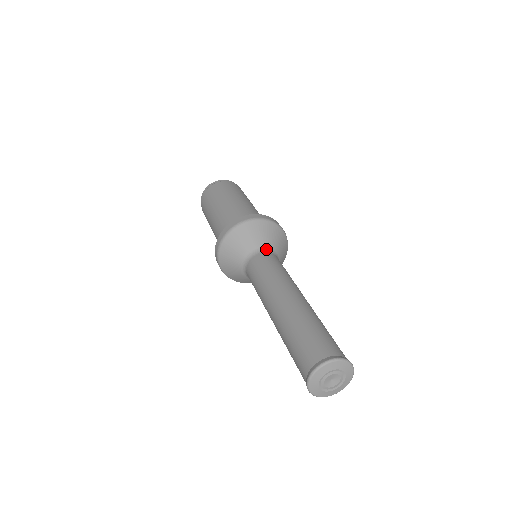
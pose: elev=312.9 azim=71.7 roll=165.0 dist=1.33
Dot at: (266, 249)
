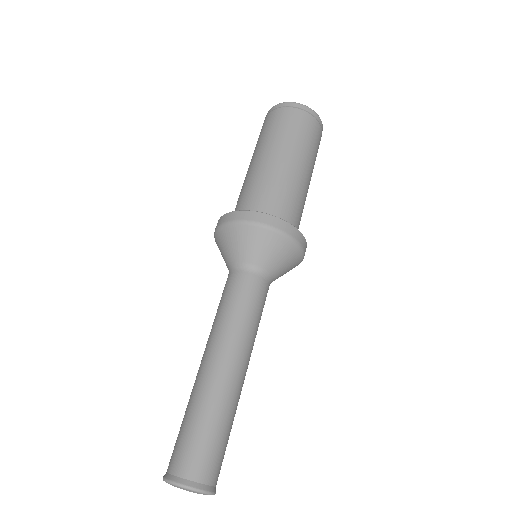
Dot at: (261, 270)
